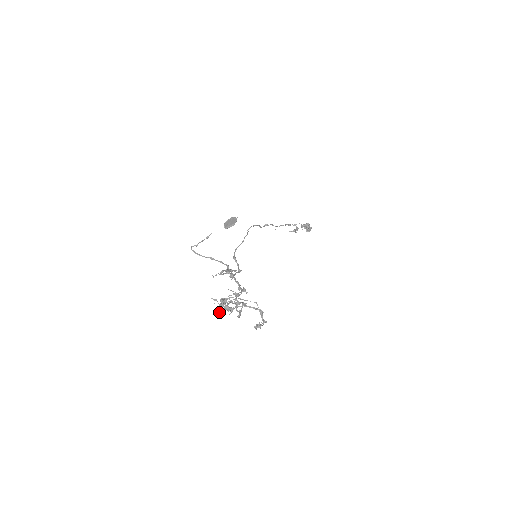
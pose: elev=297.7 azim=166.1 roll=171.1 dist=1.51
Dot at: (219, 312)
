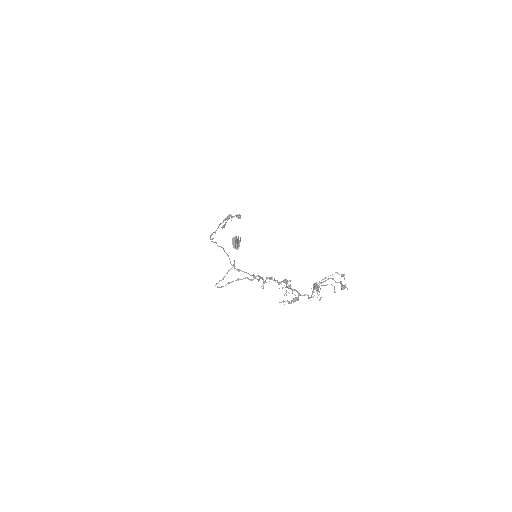
Dot at: occluded
